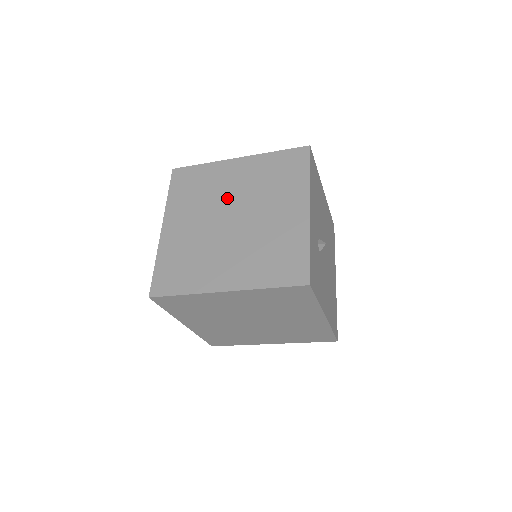
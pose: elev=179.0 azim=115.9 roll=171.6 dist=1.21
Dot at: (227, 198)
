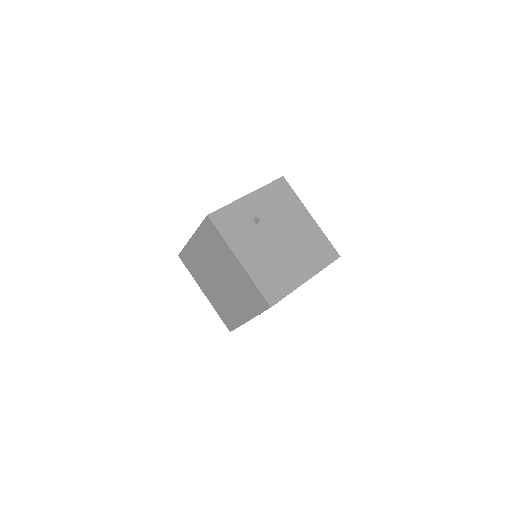
Dot at: occluded
